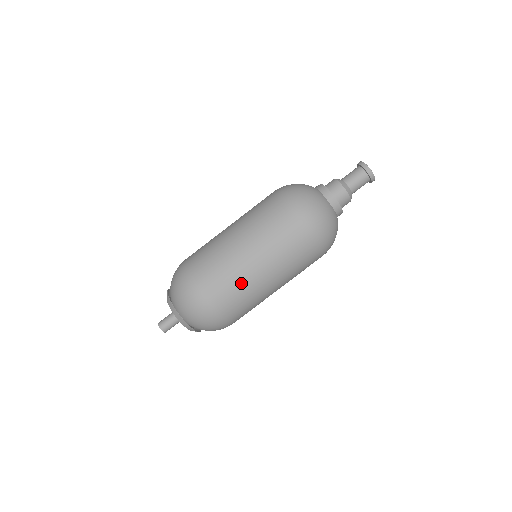
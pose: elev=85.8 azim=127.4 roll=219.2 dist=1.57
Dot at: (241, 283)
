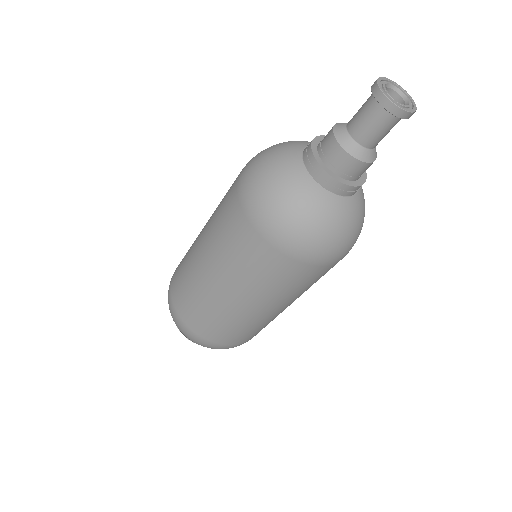
Dot at: (250, 325)
